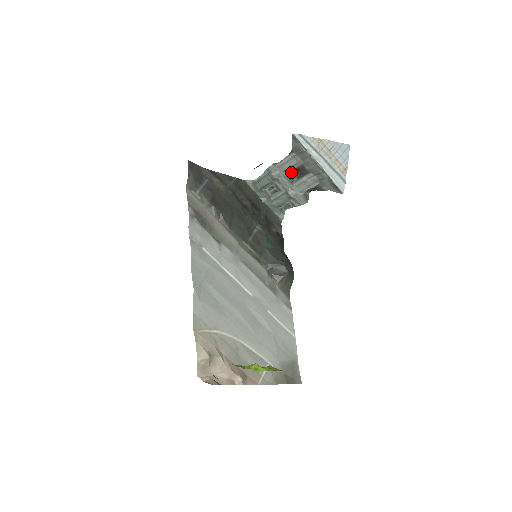
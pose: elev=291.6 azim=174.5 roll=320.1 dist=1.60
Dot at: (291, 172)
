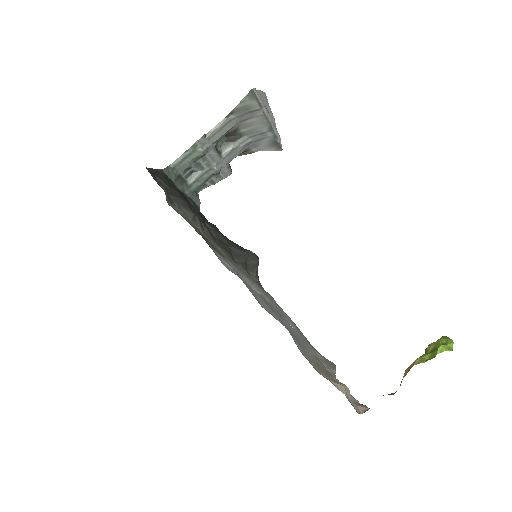
Dot at: occluded
